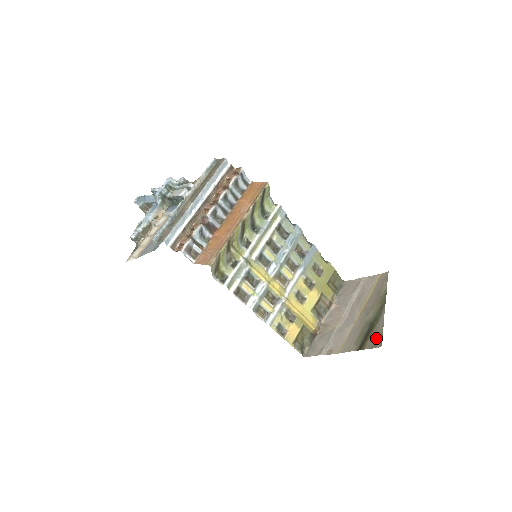
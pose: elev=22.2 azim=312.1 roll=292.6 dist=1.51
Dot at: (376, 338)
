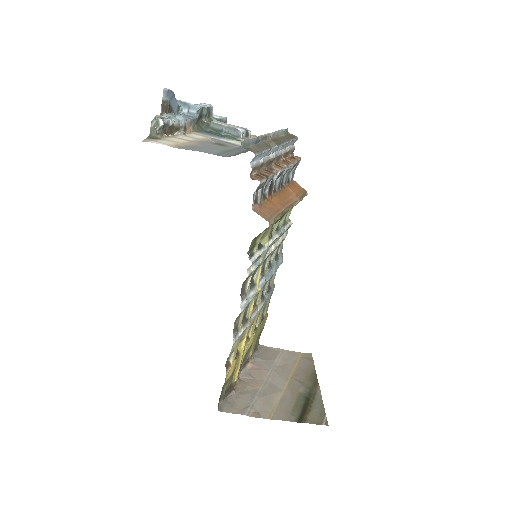
Dot at: (319, 414)
